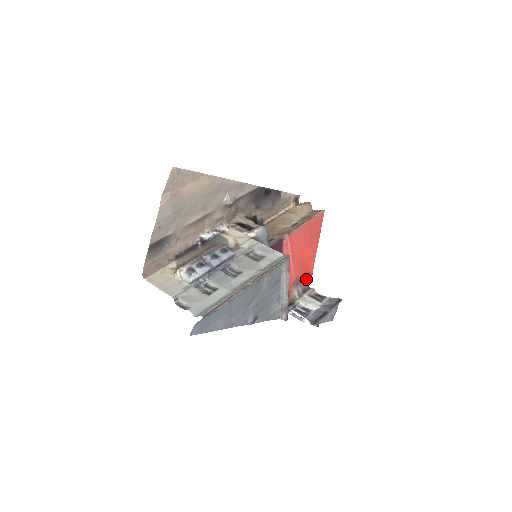
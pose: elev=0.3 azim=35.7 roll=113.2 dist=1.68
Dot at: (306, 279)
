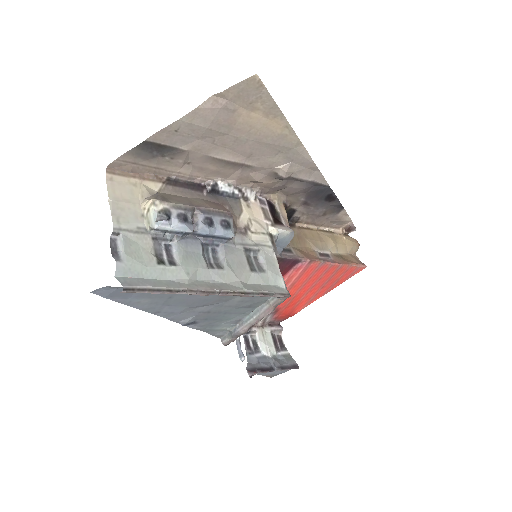
Dot at: (284, 314)
